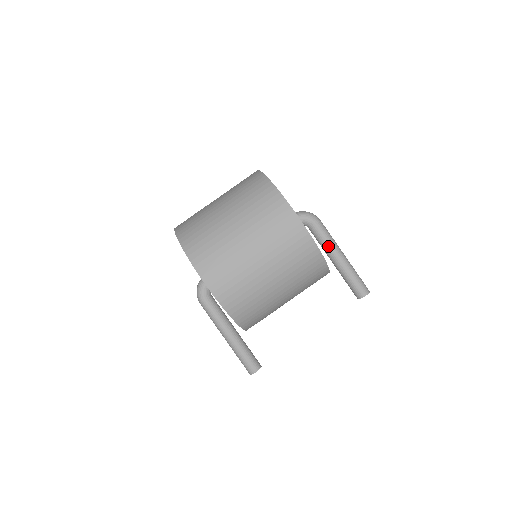
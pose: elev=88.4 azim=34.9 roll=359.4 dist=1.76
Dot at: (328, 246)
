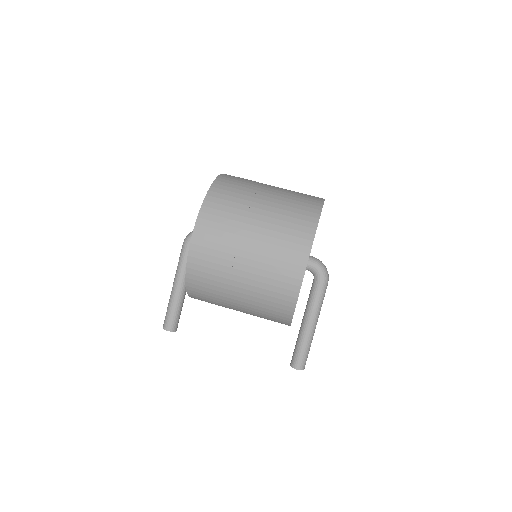
Dot at: (311, 307)
